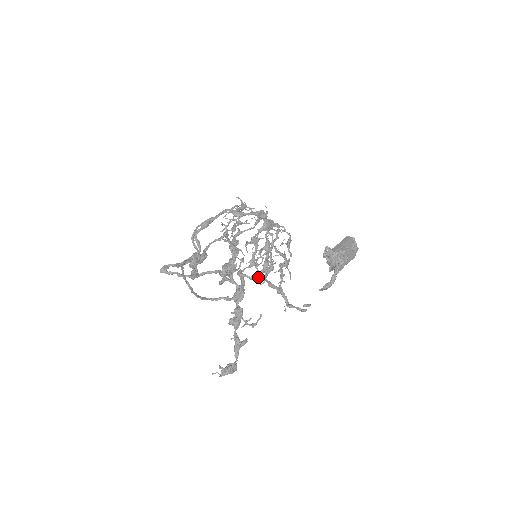
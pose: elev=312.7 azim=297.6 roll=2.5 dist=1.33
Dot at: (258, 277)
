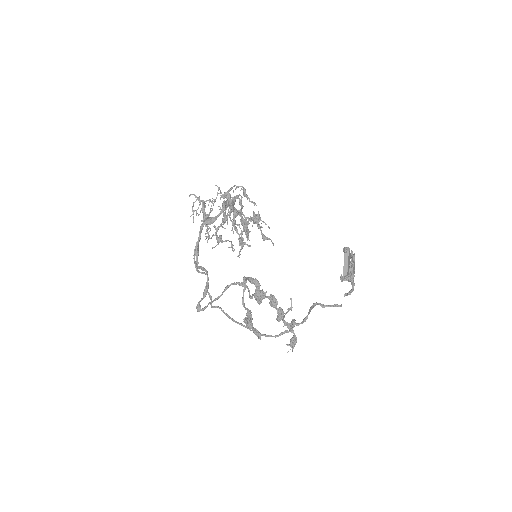
Dot at: (306, 318)
